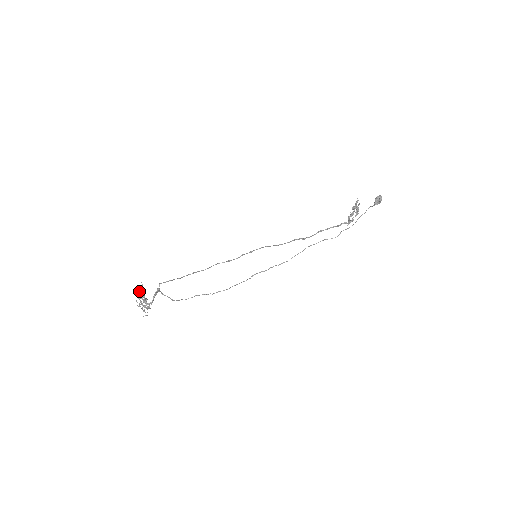
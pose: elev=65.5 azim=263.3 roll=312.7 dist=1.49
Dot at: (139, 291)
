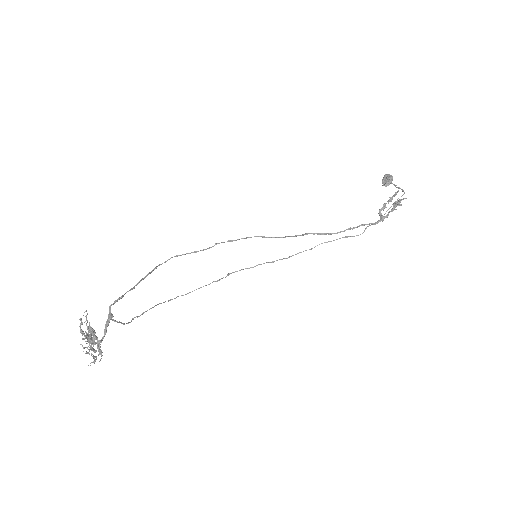
Dot at: (89, 330)
